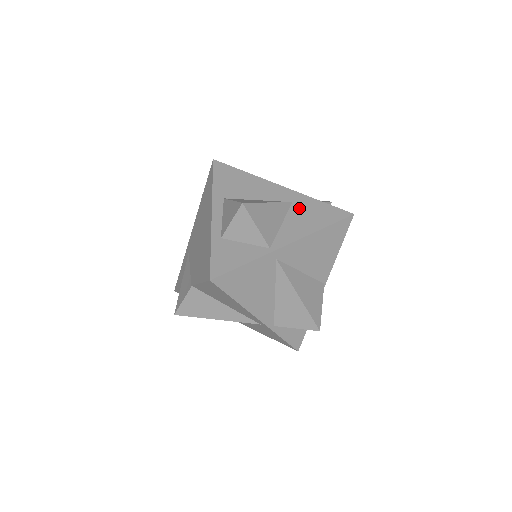
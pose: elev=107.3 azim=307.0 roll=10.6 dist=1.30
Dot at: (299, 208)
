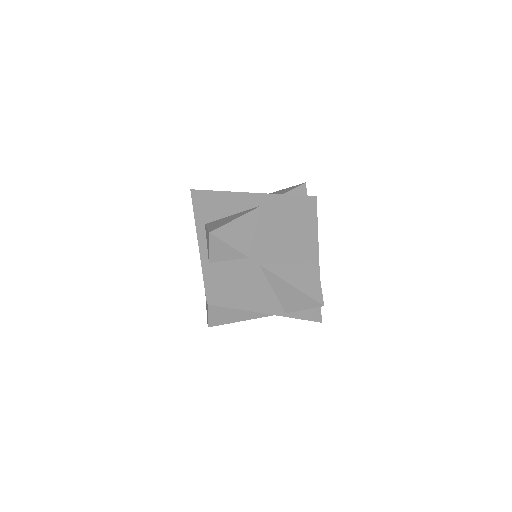
Dot at: (268, 209)
